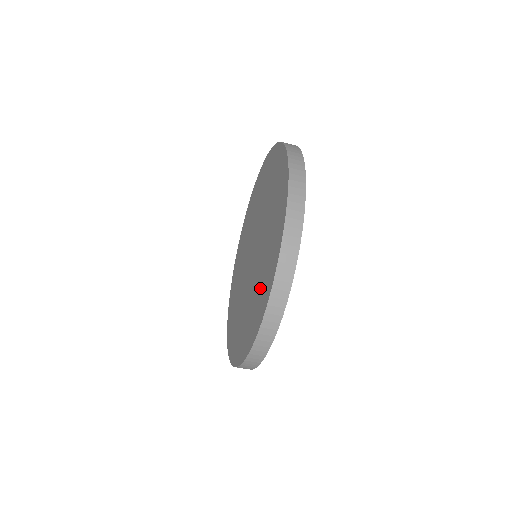
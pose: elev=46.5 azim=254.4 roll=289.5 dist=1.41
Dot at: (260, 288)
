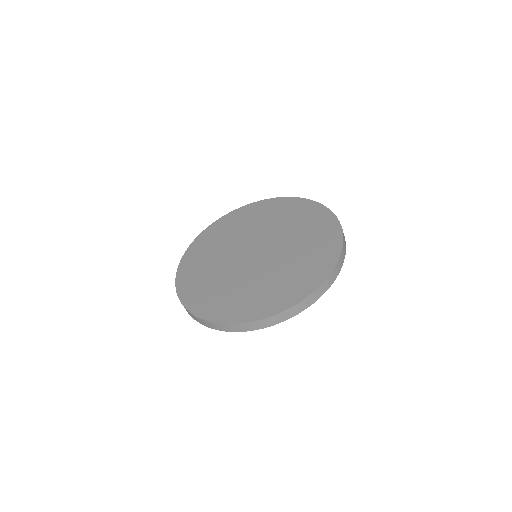
Dot at: (313, 245)
